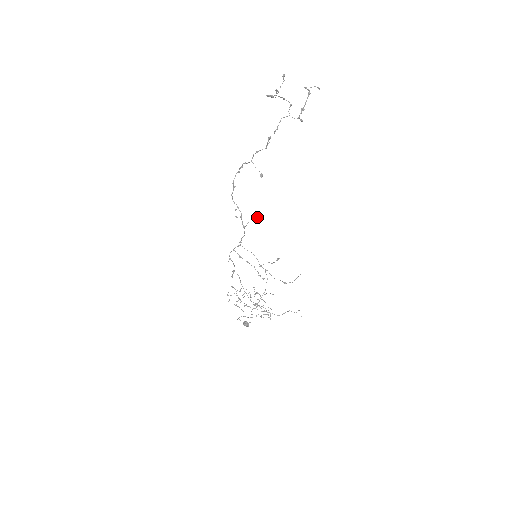
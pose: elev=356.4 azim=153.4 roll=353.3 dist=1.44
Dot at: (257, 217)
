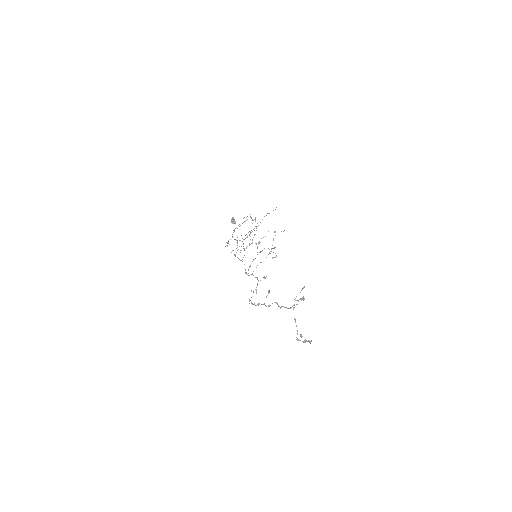
Dot at: occluded
